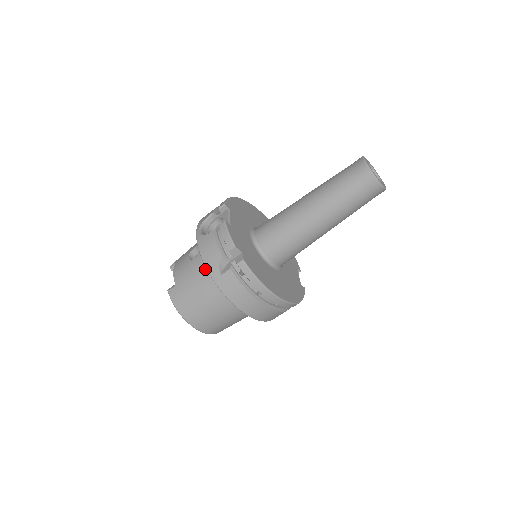
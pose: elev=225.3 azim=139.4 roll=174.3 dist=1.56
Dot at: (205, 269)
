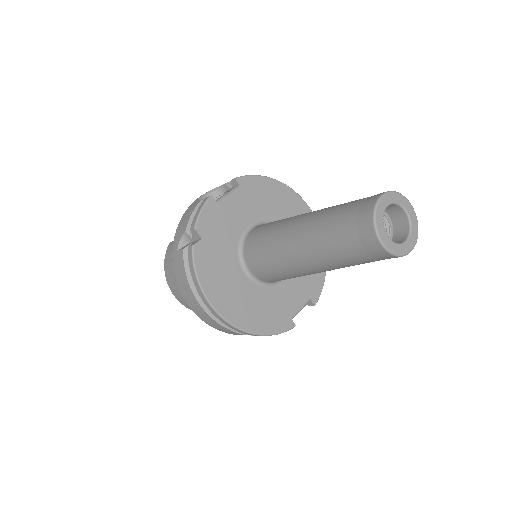
Dot at: occluded
